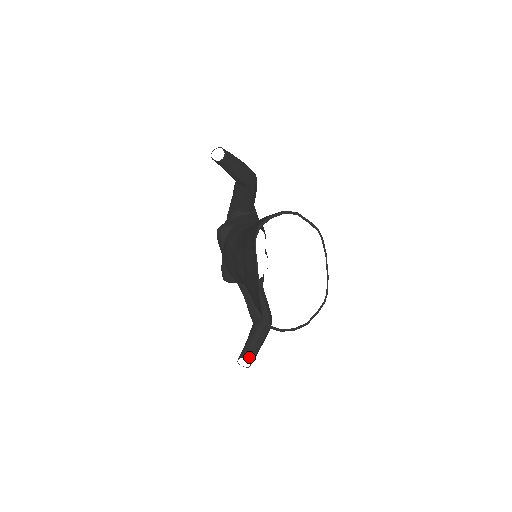
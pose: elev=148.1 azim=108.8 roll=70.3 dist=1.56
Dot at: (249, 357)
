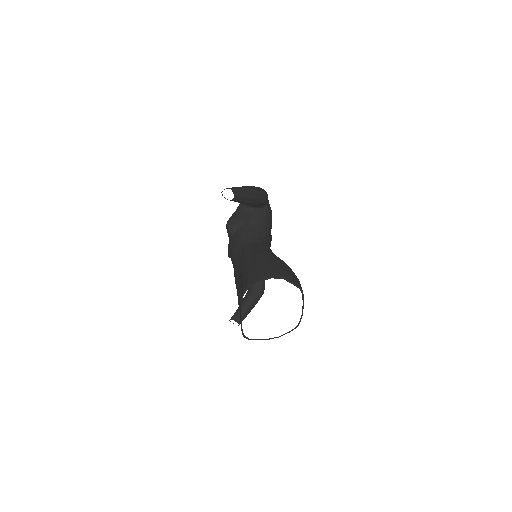
Dot at: (238, 321)
